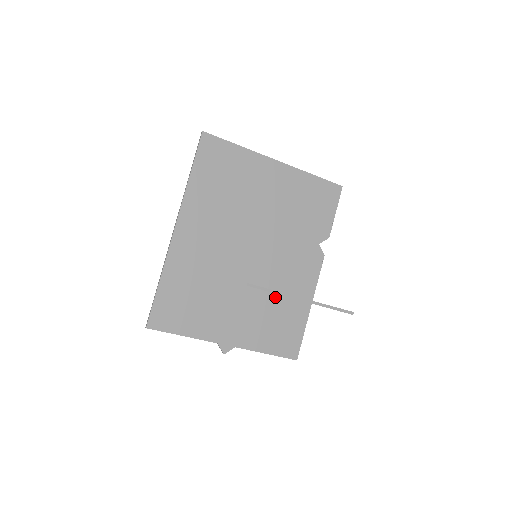
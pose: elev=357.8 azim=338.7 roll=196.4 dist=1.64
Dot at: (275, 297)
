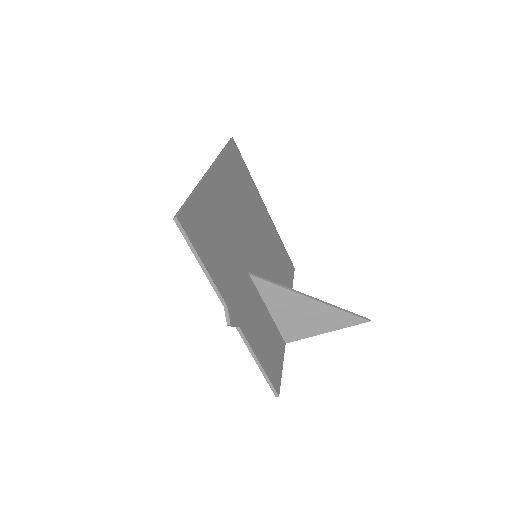
Dot at: (265, 308)
